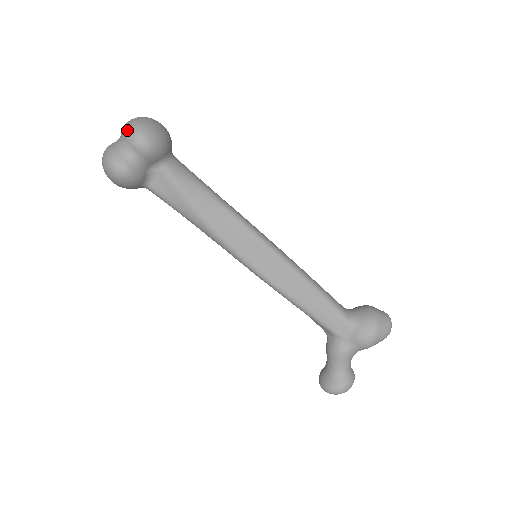
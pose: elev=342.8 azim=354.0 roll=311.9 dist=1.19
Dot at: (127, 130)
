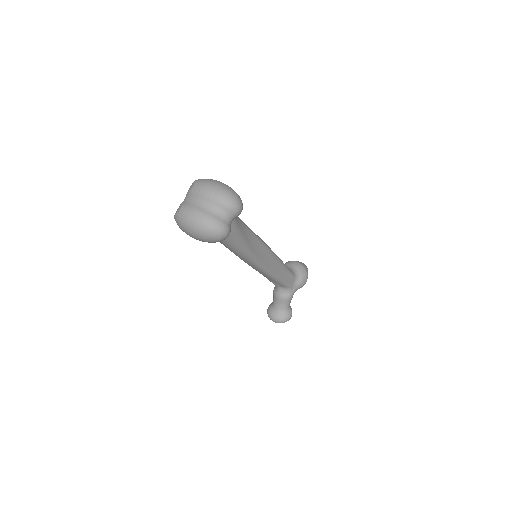
Dot at: (225, 200)
